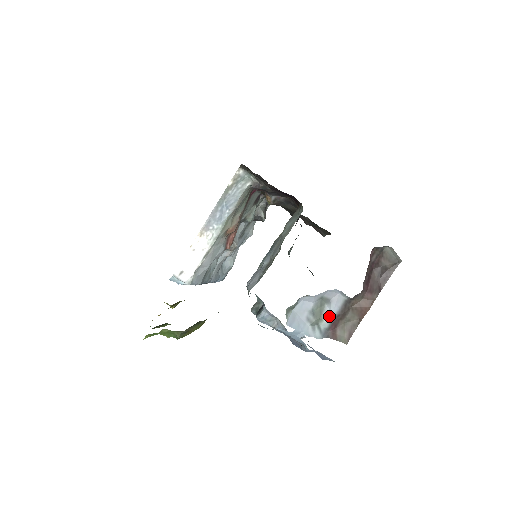
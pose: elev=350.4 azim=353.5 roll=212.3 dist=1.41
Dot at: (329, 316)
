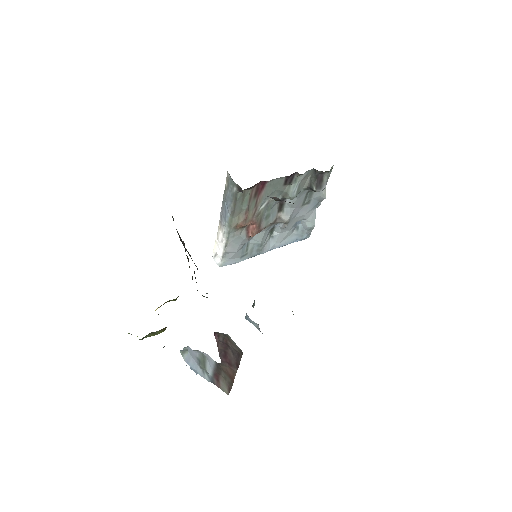
Dot at: (209, 368)
